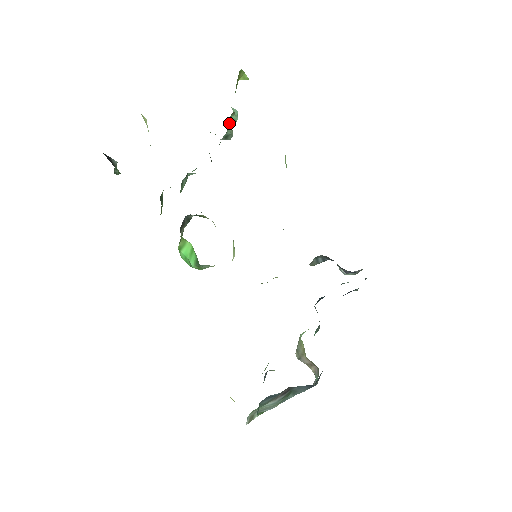
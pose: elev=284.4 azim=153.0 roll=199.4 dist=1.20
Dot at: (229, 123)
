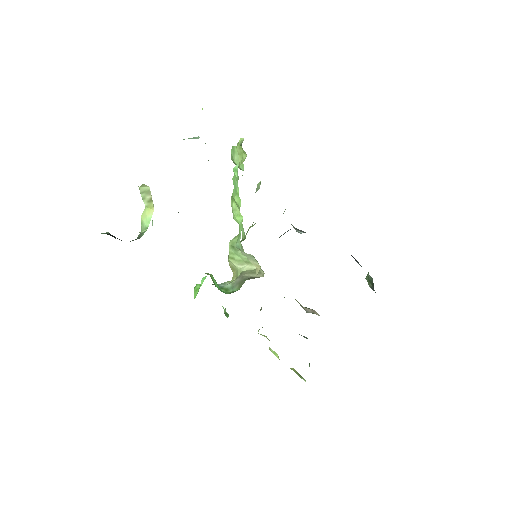
Dot at: occluded
